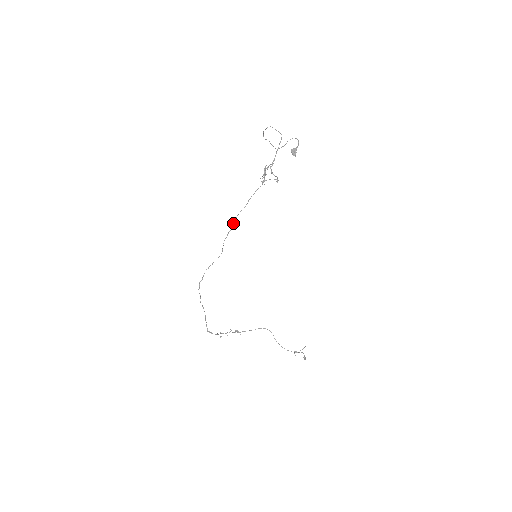
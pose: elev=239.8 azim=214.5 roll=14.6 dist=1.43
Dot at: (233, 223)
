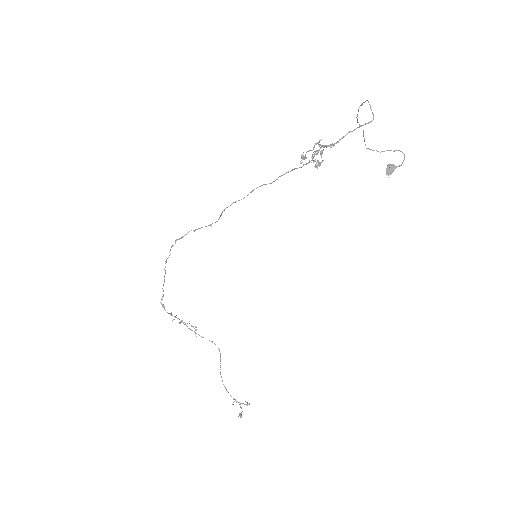
Dot at: (248, 194)
